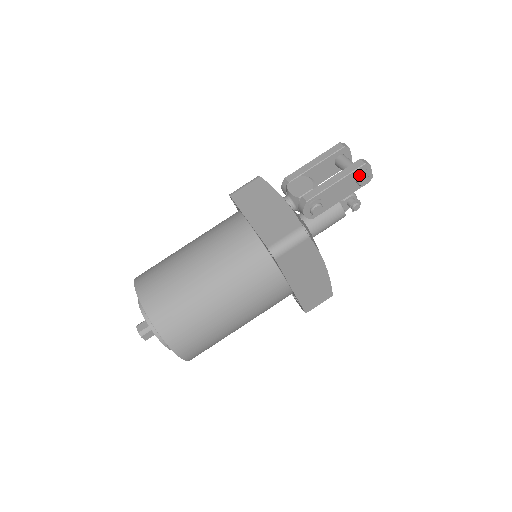
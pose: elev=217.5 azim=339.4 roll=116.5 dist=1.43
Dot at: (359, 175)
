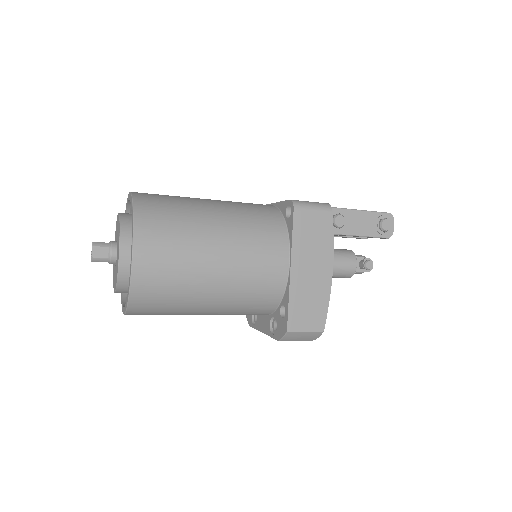
Dot at: (383, 218)
